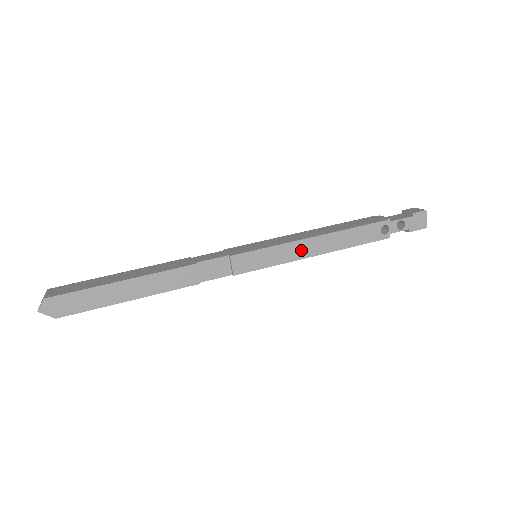
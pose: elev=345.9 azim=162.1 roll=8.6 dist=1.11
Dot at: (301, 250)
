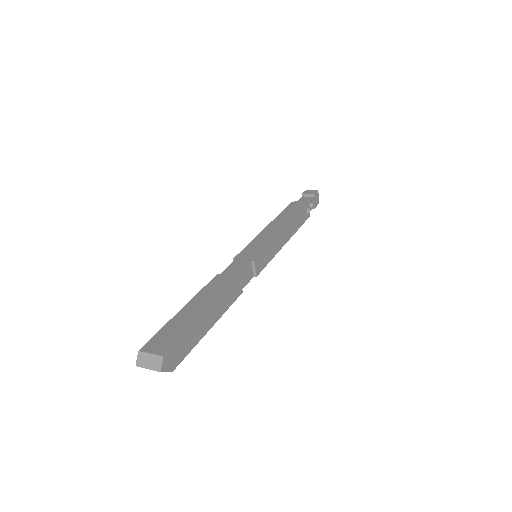
Dot at: (281, 241)
